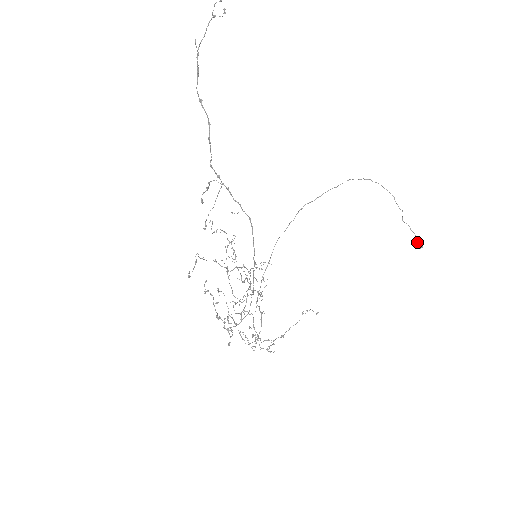
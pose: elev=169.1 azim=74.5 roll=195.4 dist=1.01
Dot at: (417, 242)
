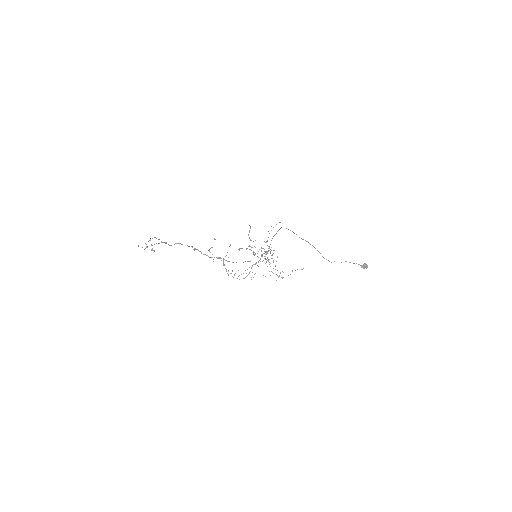
Dot at: (363, 265)
